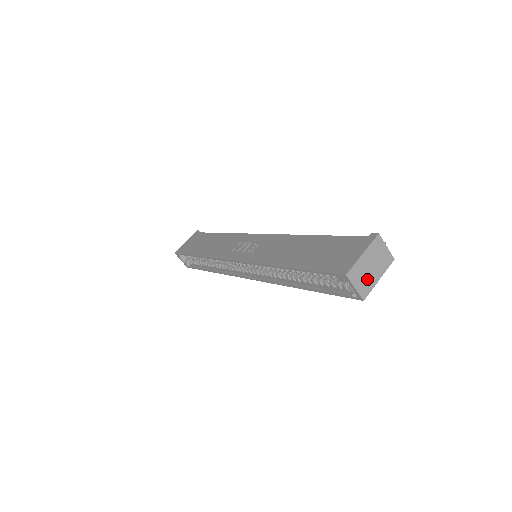
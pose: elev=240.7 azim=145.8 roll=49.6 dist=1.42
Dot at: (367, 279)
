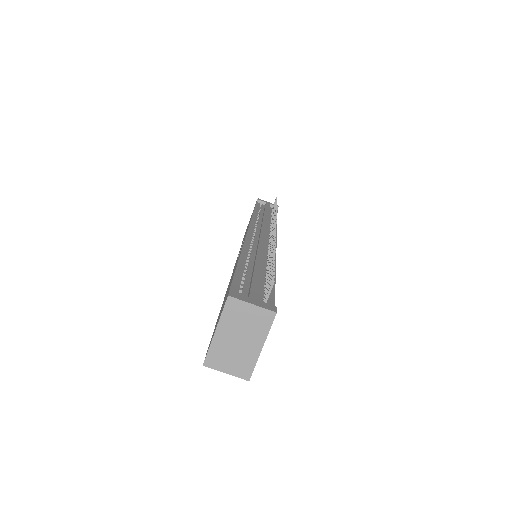
Dot at: (240, 356)
